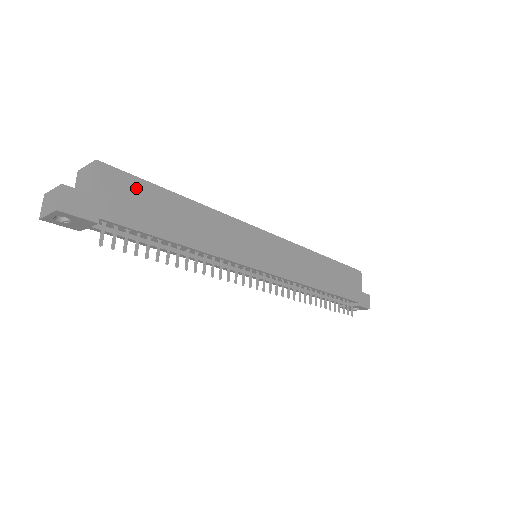
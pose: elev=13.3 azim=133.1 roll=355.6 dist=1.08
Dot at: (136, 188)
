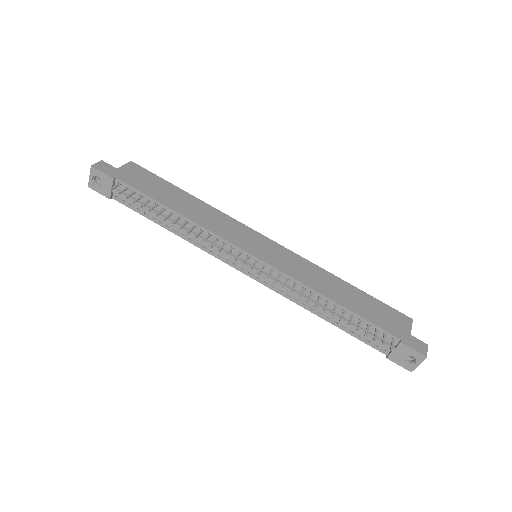
Dot at: (152, 178)
